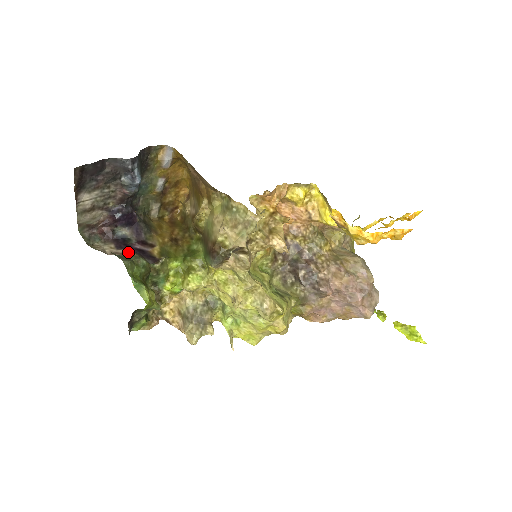
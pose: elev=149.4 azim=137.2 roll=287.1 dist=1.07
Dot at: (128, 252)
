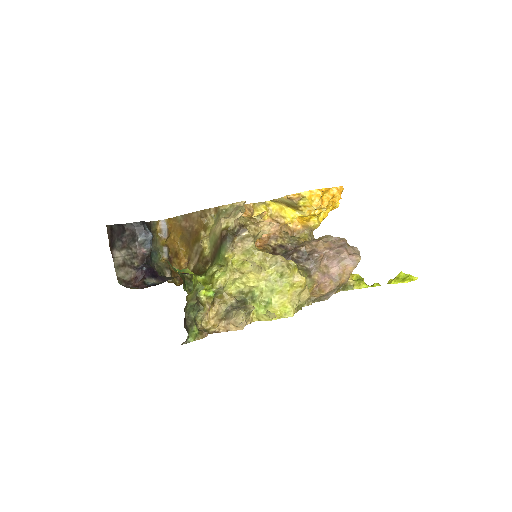
Dot at: occluded
